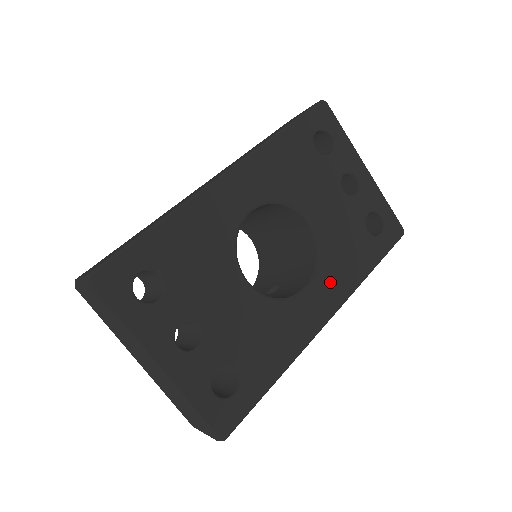
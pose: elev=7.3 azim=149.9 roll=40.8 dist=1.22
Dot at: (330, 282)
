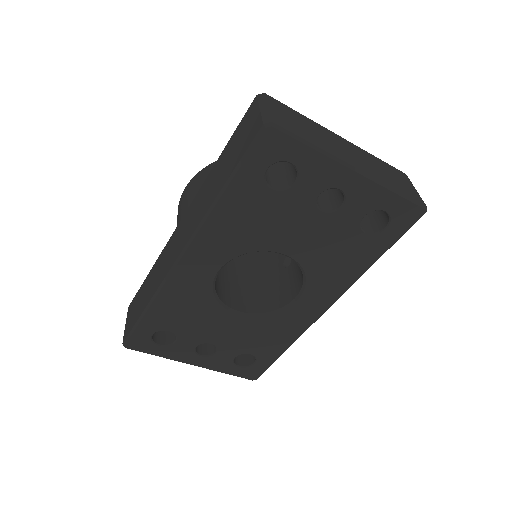
Dot at: (322, 287)
